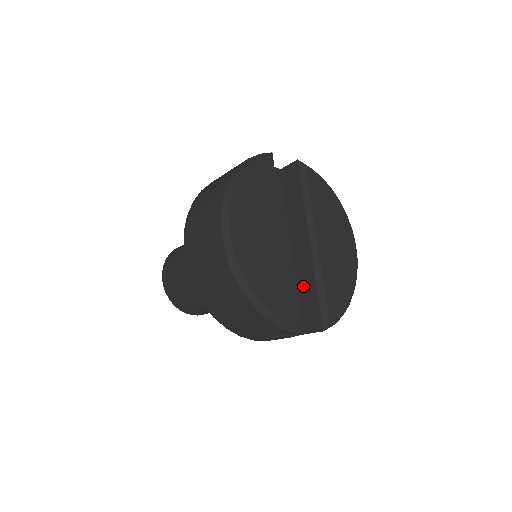
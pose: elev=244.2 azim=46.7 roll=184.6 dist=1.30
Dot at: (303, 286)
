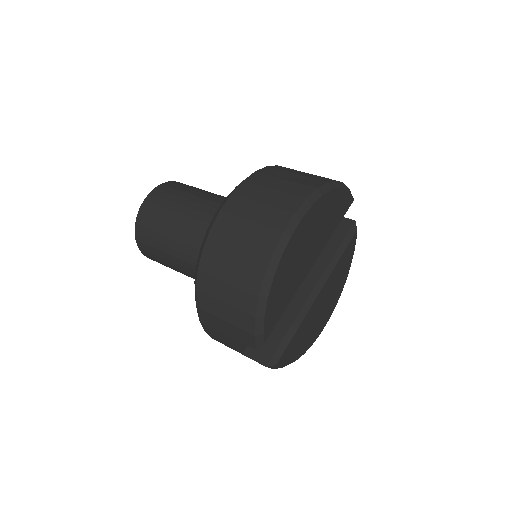
Dot at: occluded
